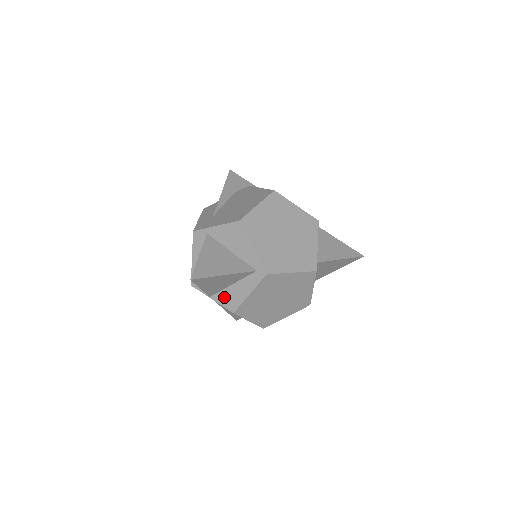
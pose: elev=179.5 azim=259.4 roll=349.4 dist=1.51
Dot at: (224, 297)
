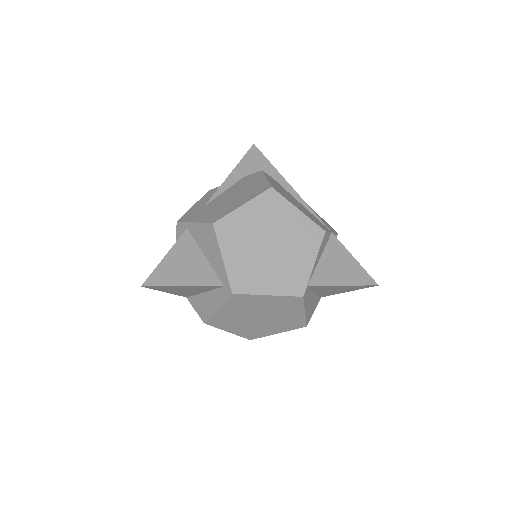
Dot at: (197, 303)
